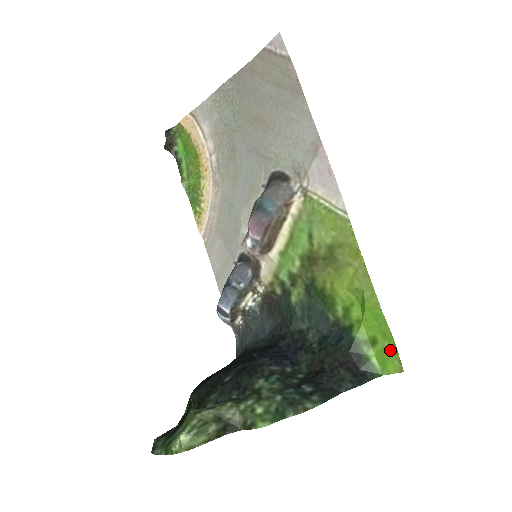
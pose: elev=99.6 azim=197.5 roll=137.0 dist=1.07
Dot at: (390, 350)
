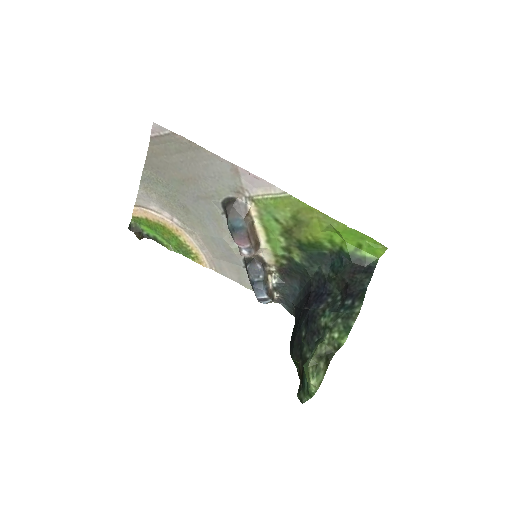
Dot at: (372, 243)
